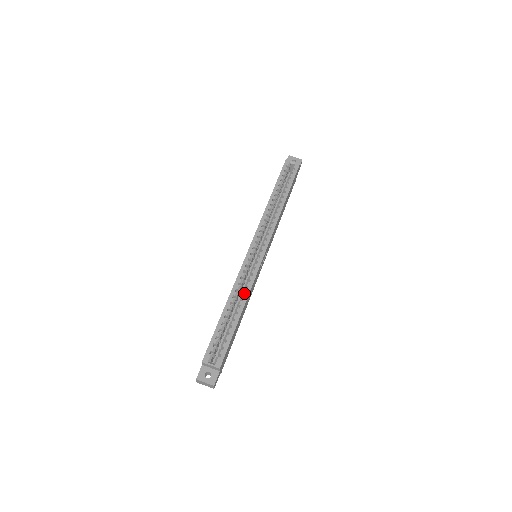
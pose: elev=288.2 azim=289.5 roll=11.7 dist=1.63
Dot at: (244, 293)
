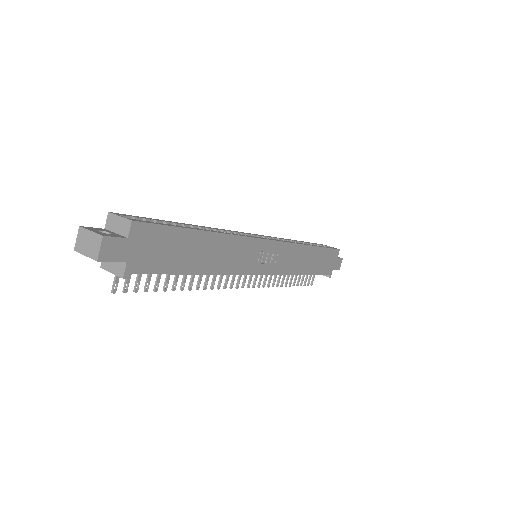
Dot at: occluded
